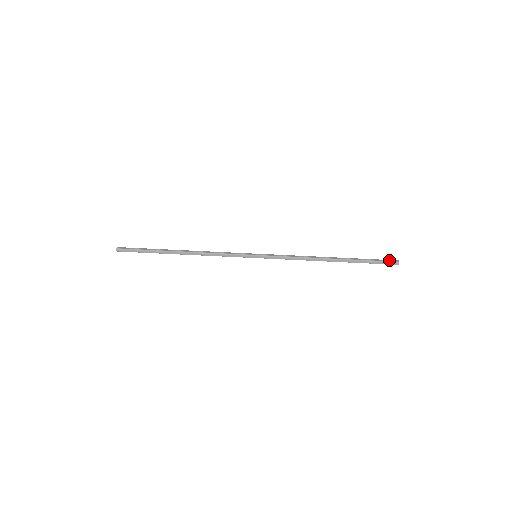
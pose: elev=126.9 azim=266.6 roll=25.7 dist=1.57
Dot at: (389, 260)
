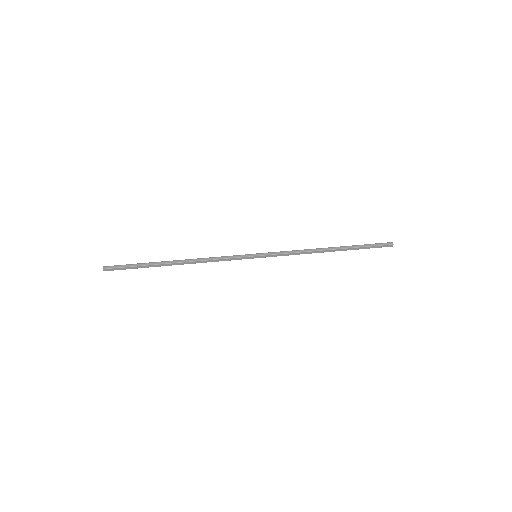
Dot at: (383, 244)
